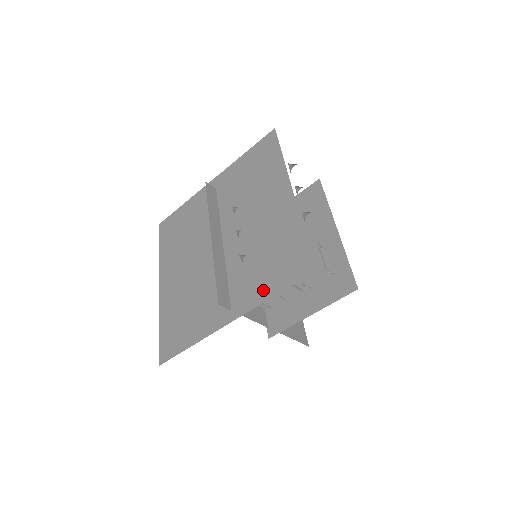
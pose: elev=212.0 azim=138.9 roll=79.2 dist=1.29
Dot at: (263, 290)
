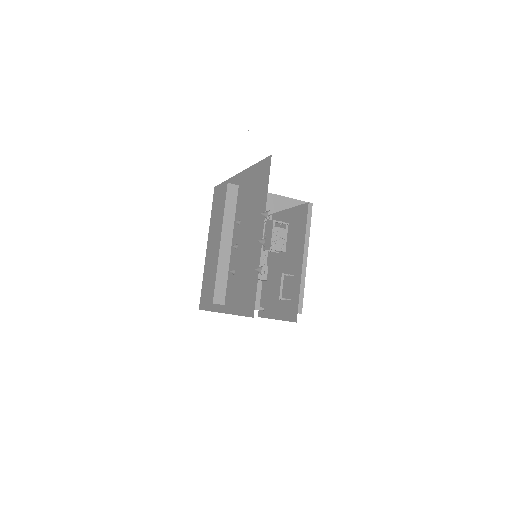
Dot at: (236, 306)
